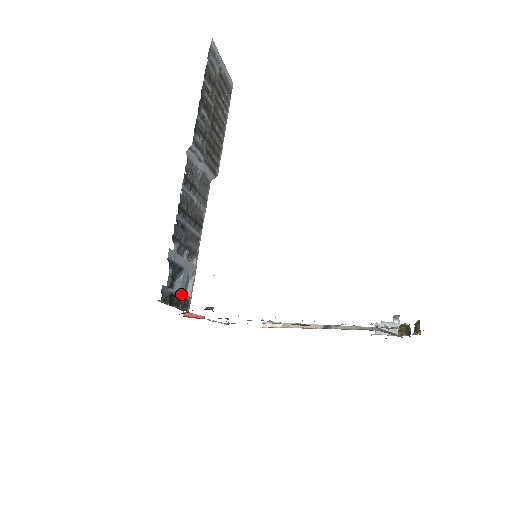
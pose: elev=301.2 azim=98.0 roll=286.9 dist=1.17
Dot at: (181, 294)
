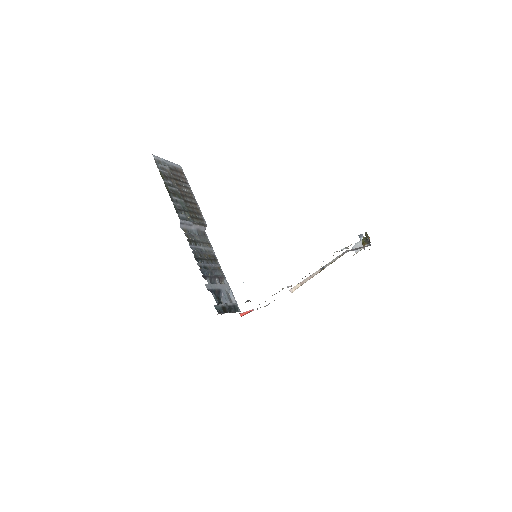
Dot at: (229, 304)
